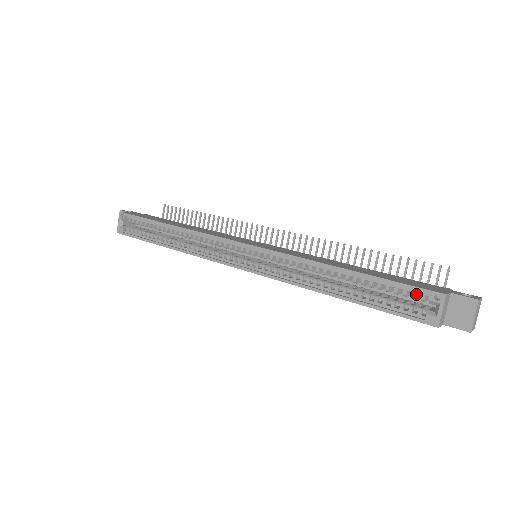
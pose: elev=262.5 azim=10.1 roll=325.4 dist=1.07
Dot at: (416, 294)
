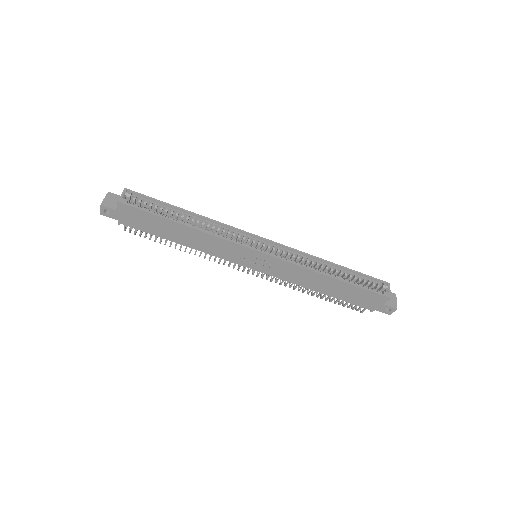
Dot at: (374, 283)
